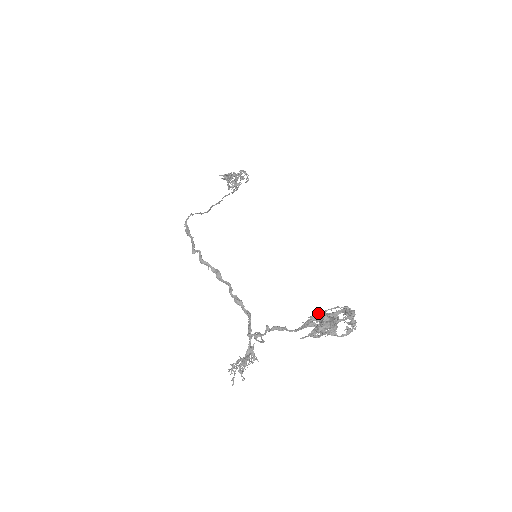
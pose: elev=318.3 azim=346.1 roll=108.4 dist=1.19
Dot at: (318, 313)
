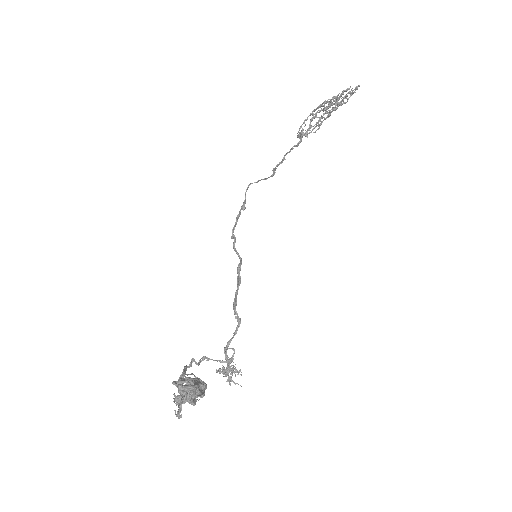
Dot at: (185, 376)
